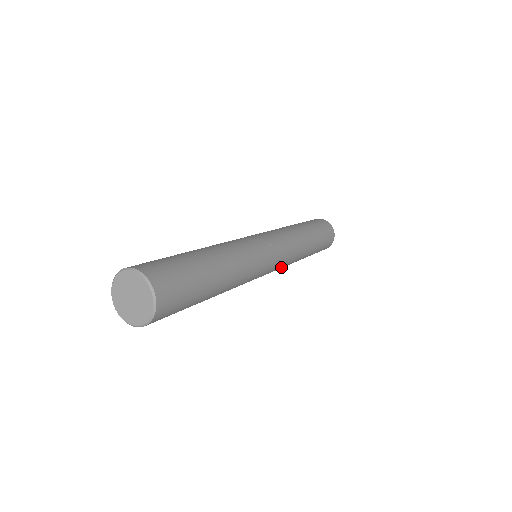
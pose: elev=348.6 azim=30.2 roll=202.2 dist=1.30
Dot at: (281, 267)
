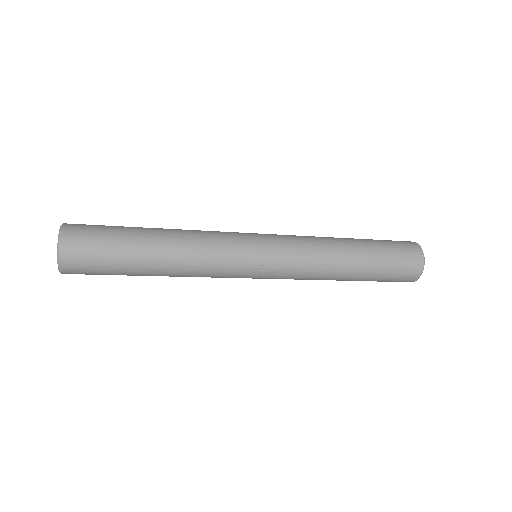
Dot at: occluded
